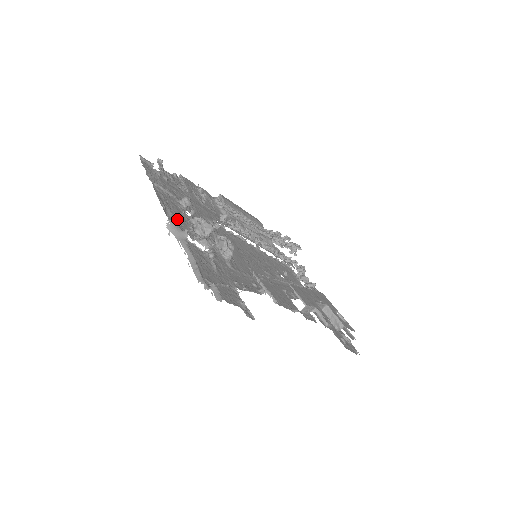
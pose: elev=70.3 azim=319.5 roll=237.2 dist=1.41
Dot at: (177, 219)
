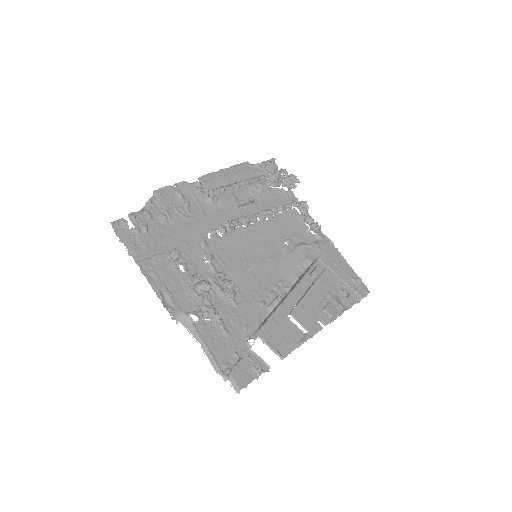
Dot at: (176, 298)
